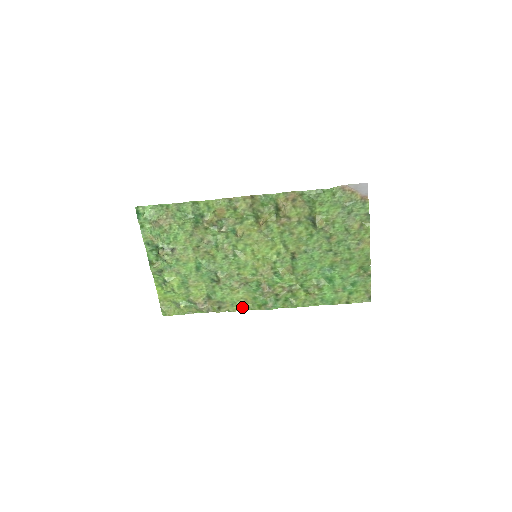
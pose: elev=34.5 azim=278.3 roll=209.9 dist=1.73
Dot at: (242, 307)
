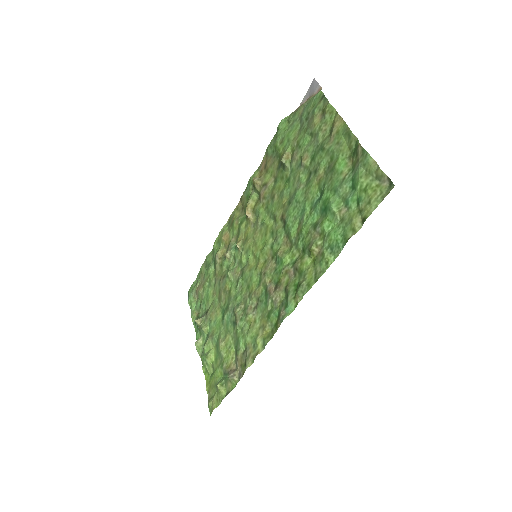
Dot at: (263, 343)
